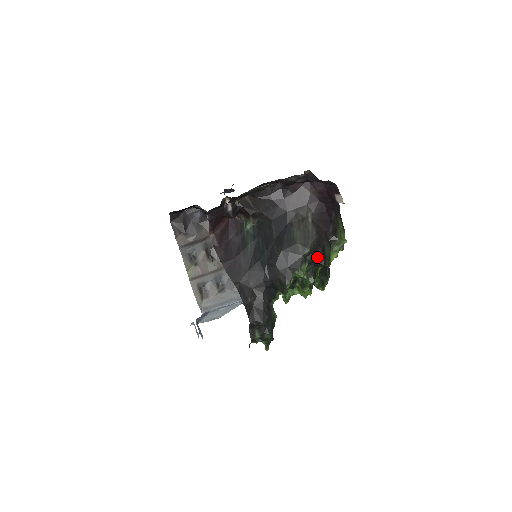
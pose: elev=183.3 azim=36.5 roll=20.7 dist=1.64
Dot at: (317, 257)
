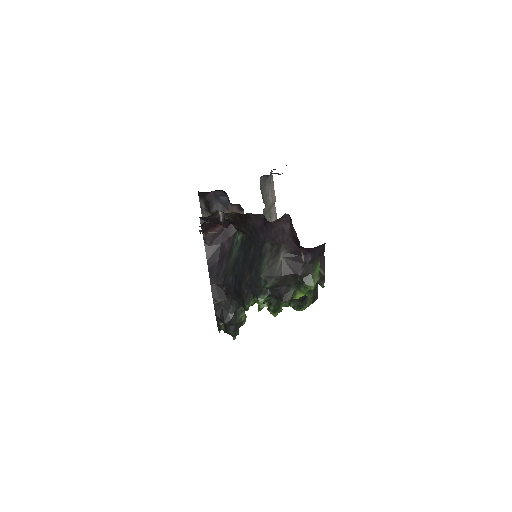
Dot at: (279, 293)
